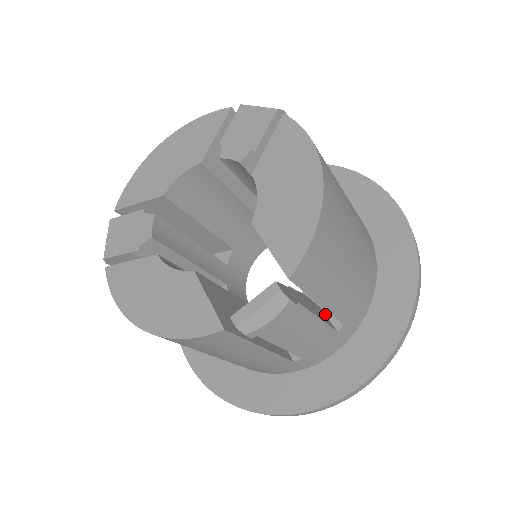
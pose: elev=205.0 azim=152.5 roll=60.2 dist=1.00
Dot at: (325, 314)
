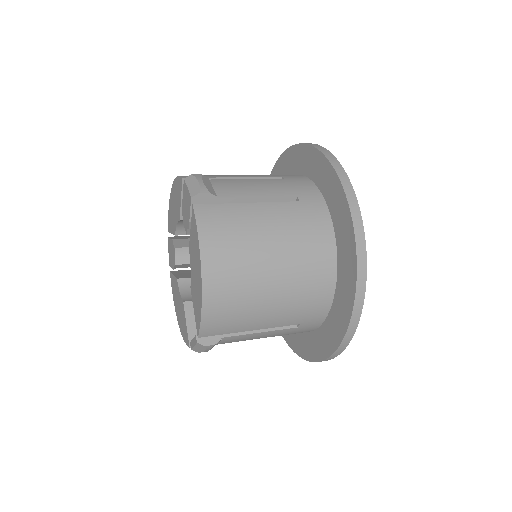
Dot at: occluded
